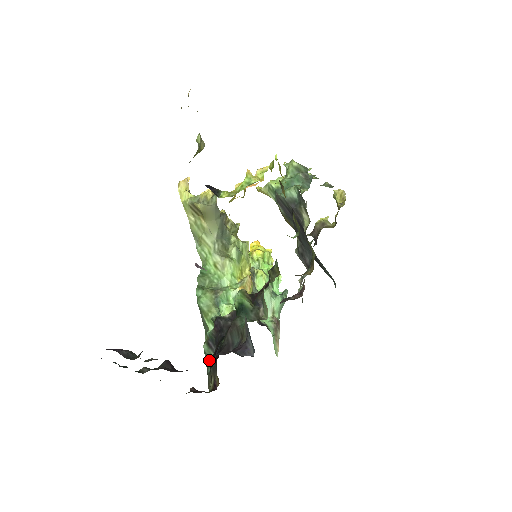
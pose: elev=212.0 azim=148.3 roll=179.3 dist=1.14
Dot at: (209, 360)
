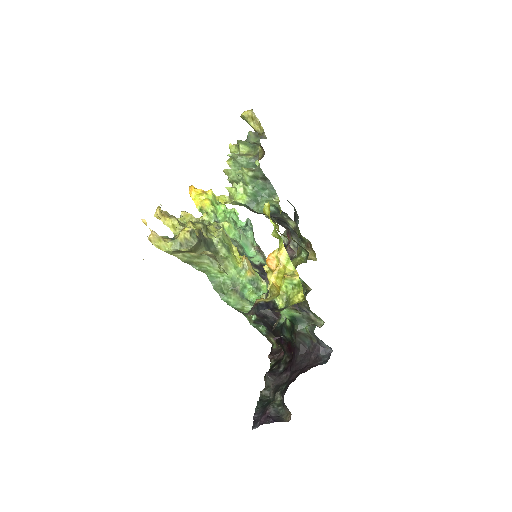
Dot at: (260, 329)
